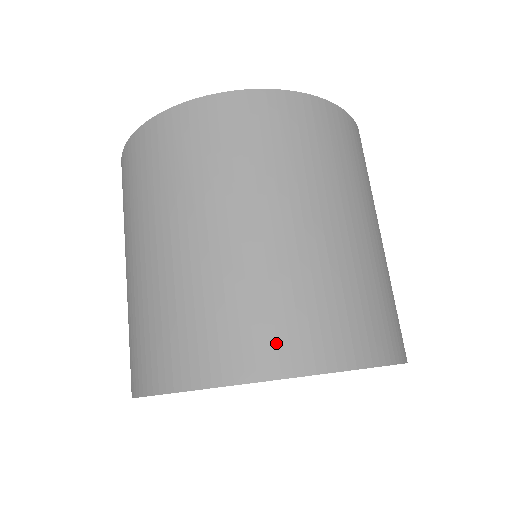
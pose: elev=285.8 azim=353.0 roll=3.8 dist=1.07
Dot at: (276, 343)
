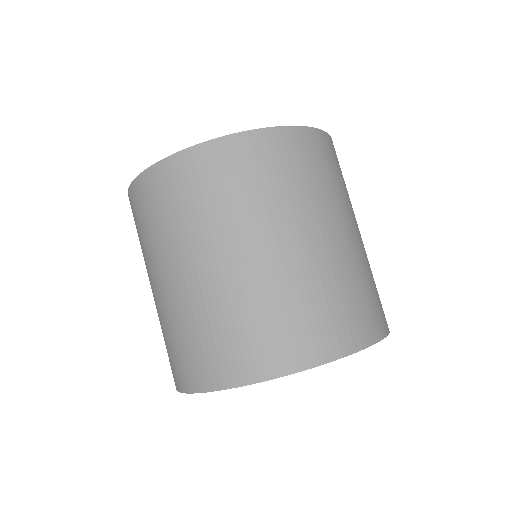
Dot at: (312, 340)
